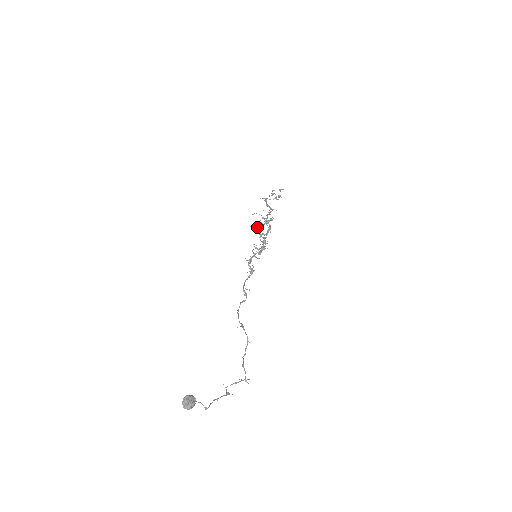
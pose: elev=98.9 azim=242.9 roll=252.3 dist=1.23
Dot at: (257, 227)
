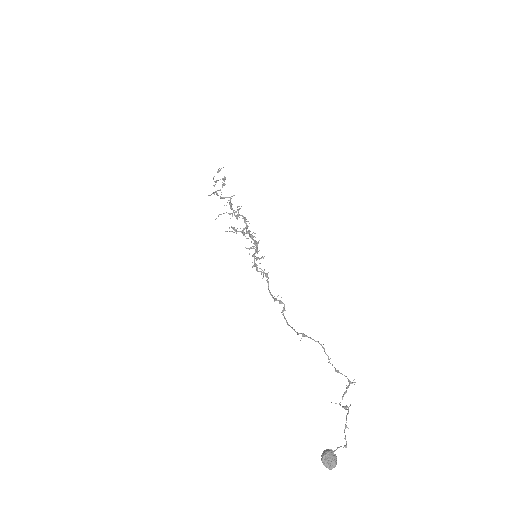
Dot at: (232, 227)
